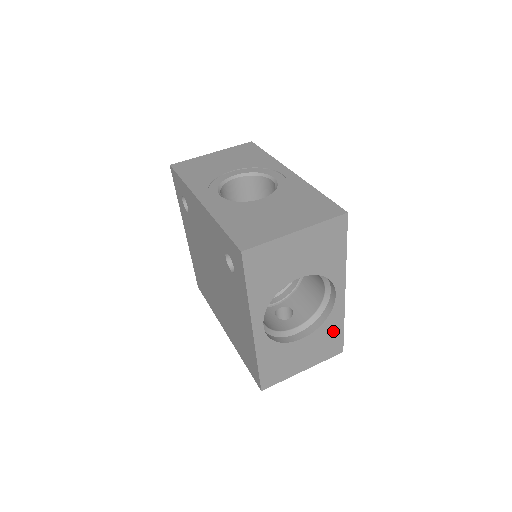
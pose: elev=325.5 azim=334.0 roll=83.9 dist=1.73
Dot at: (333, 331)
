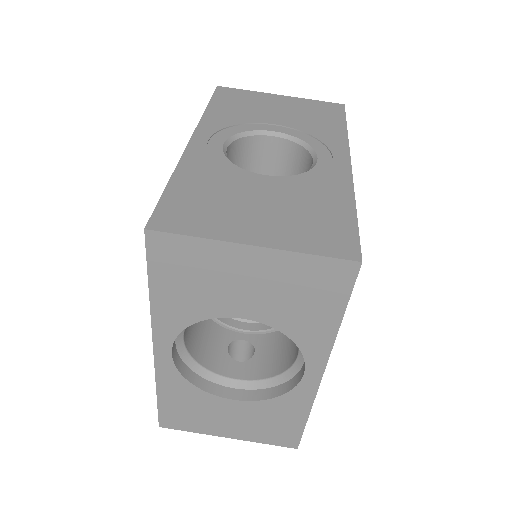
Dot at: (287, 416)
